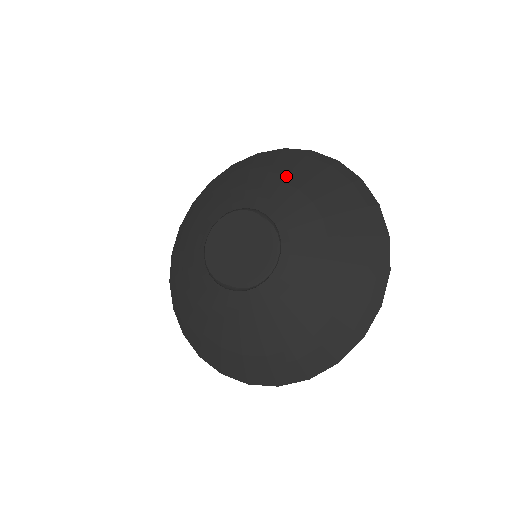
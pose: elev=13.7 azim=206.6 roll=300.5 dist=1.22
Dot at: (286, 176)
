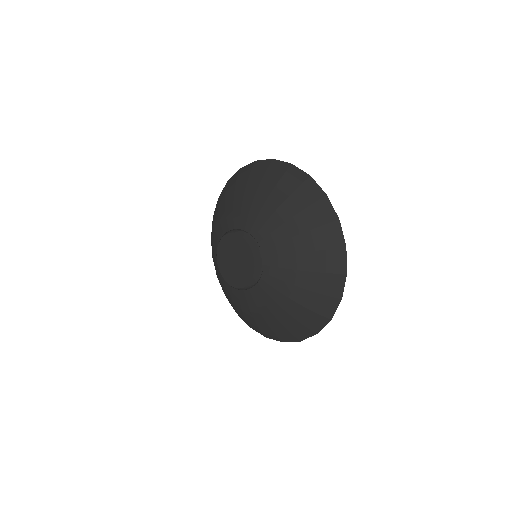
Dot at: (280, 205)
